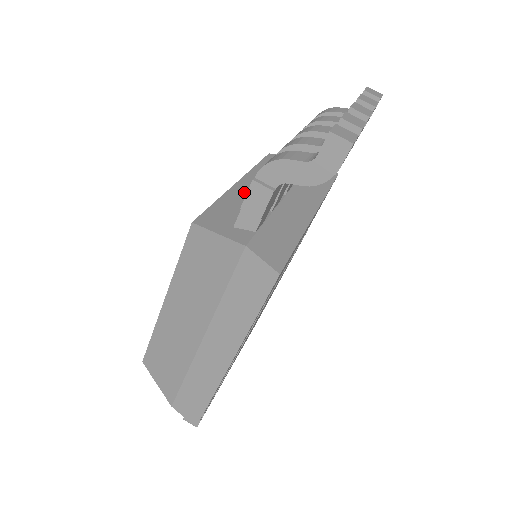
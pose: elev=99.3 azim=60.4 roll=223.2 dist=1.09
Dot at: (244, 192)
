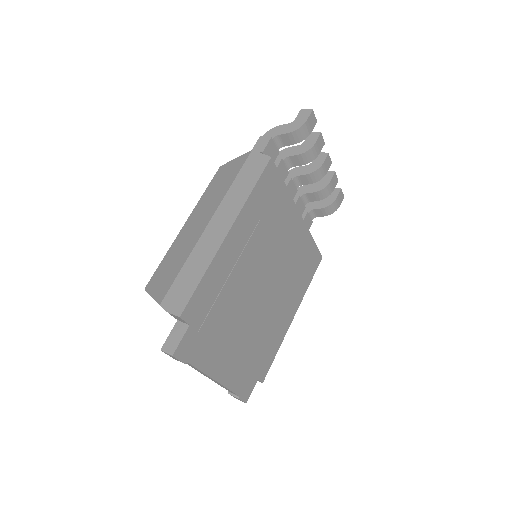
Dot at: occluded
